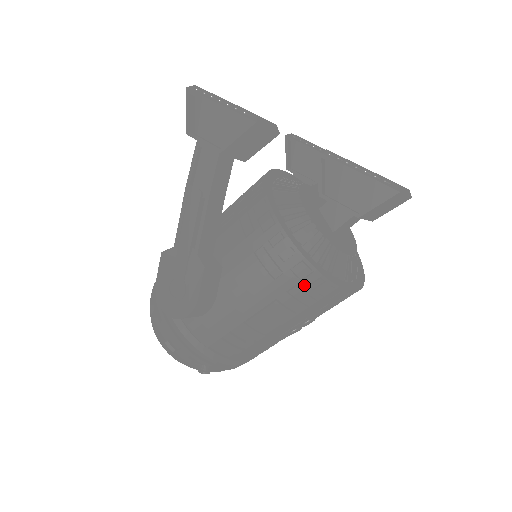
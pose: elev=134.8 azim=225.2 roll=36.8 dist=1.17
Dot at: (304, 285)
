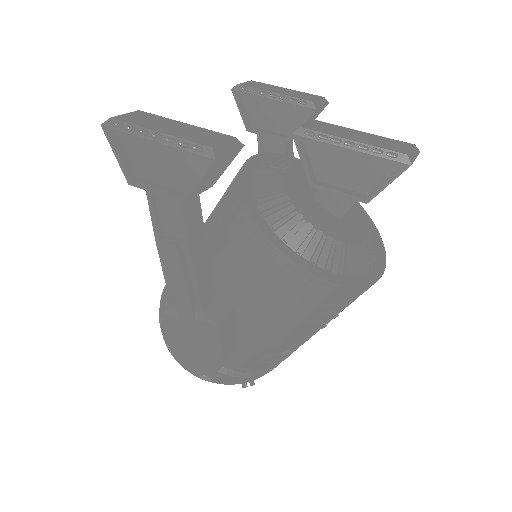
Dot at: (331, 300)
